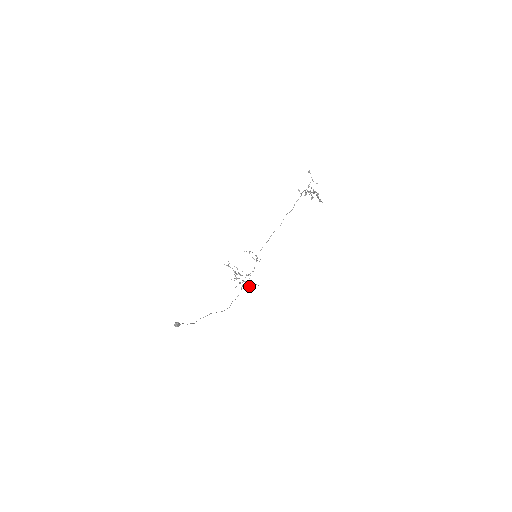
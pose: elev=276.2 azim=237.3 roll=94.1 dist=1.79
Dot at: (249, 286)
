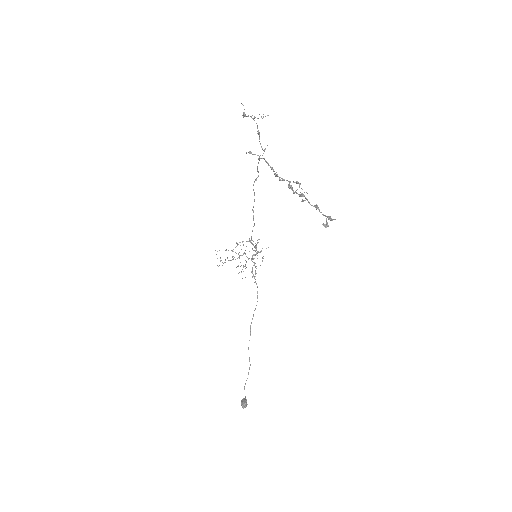
Dot at: occluded
